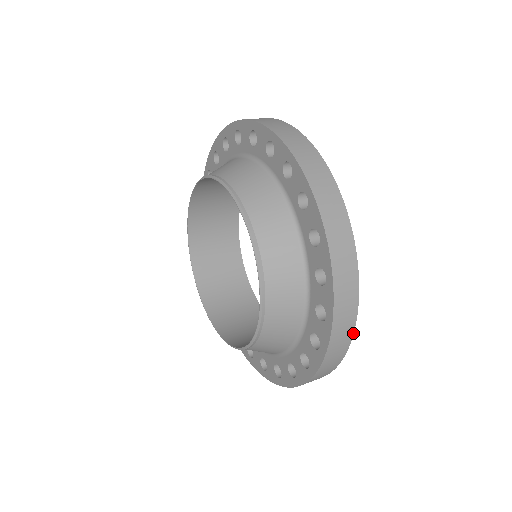
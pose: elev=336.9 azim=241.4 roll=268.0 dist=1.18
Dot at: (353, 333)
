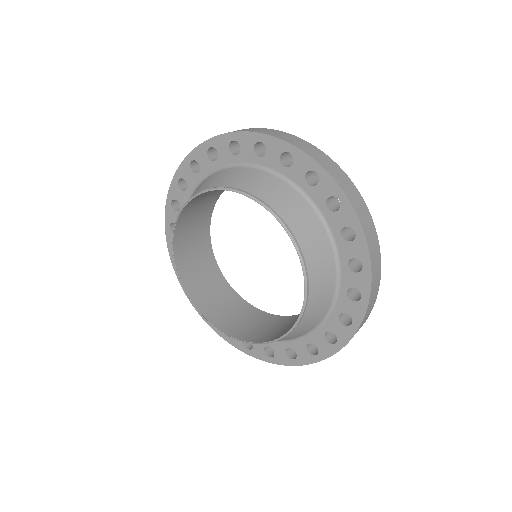
Dot at: occluded
